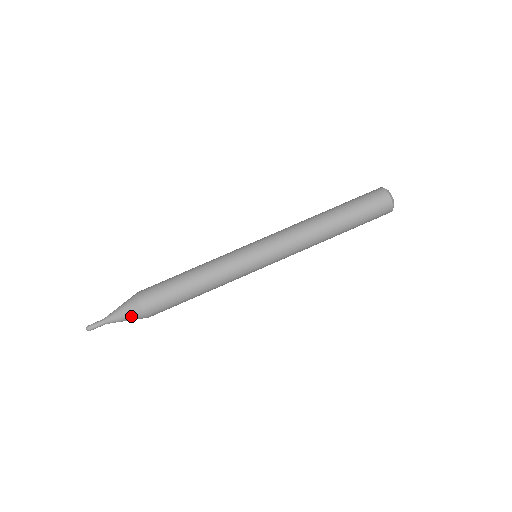
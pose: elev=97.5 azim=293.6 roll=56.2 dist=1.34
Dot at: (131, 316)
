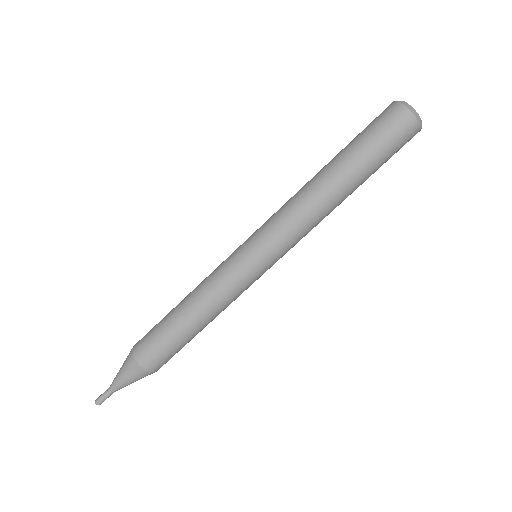
Dot at: (135, 377)
